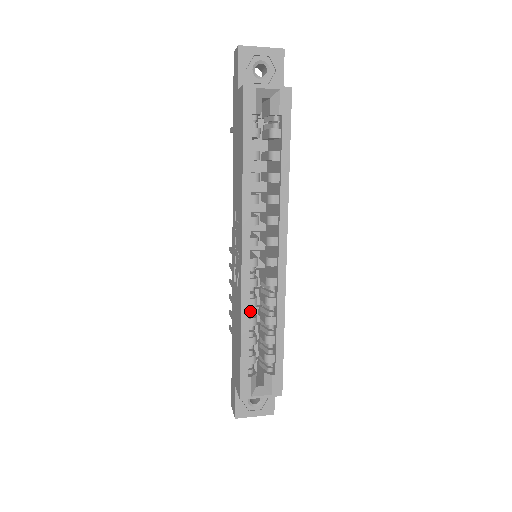
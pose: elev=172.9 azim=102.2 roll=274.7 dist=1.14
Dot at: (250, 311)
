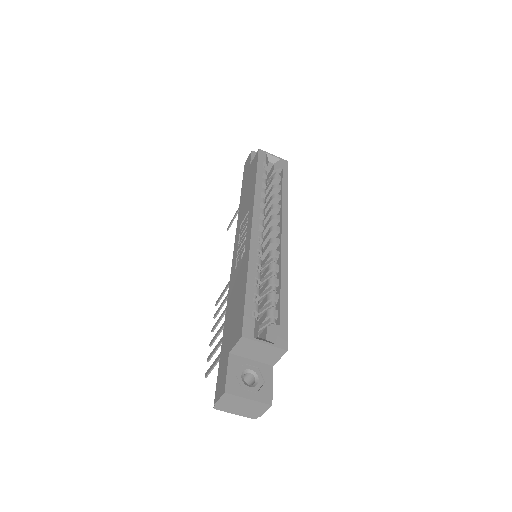
Dot at: occluded
